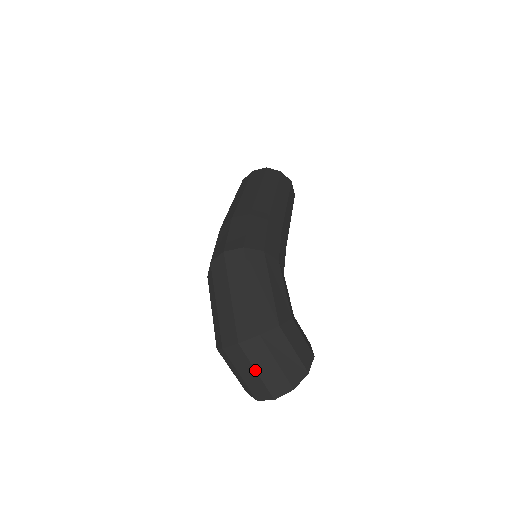
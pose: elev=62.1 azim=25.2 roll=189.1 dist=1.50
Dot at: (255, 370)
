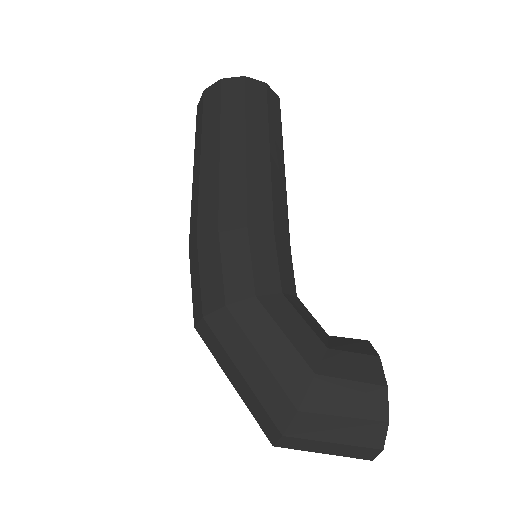
Dot at: occluded
